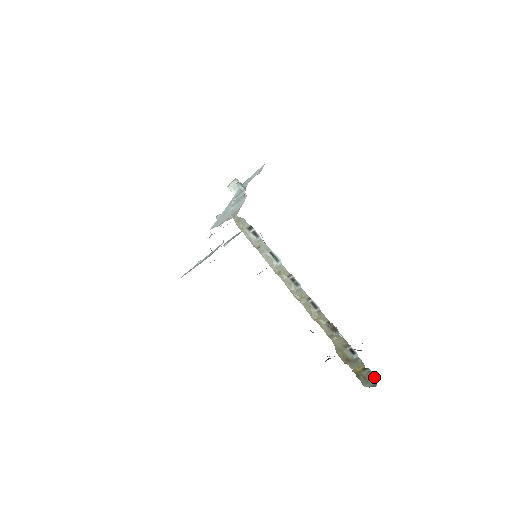
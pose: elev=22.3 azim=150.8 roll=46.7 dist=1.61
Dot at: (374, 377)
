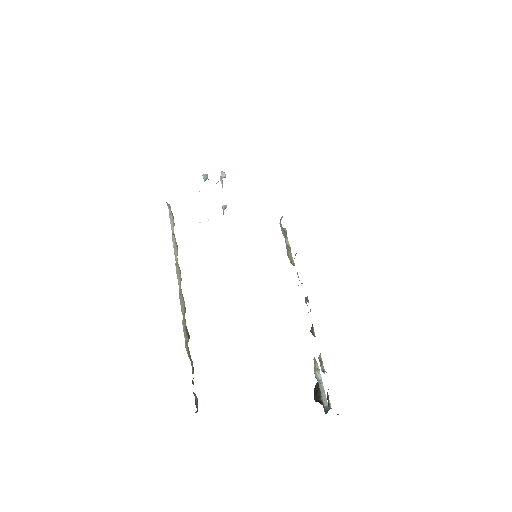
Dot at: occluded
